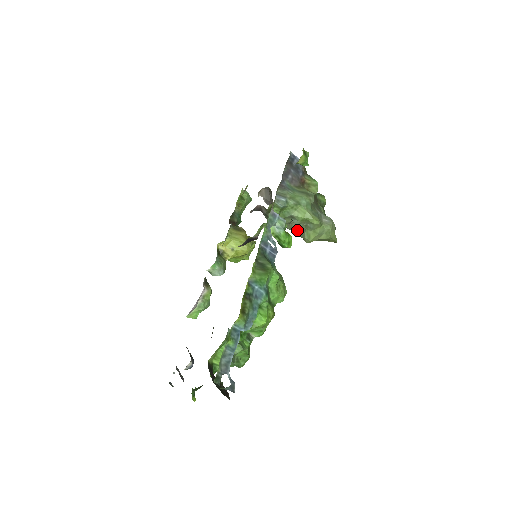
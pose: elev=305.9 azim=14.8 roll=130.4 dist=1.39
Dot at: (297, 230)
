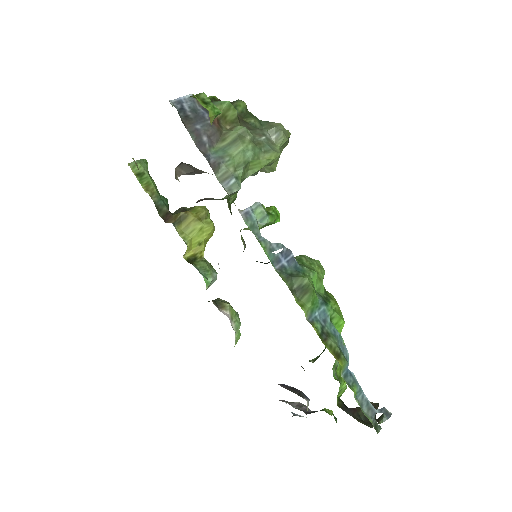
Dot at: occluded
